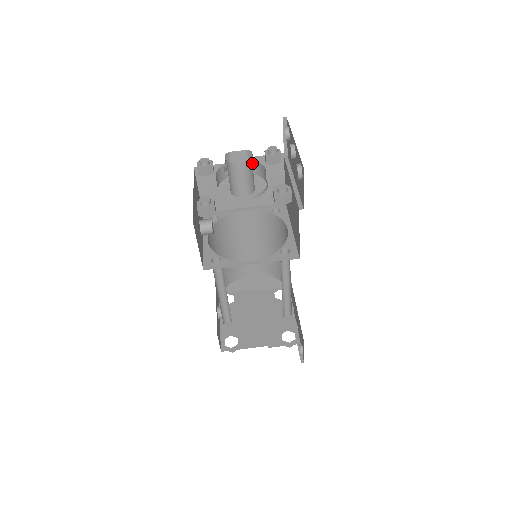
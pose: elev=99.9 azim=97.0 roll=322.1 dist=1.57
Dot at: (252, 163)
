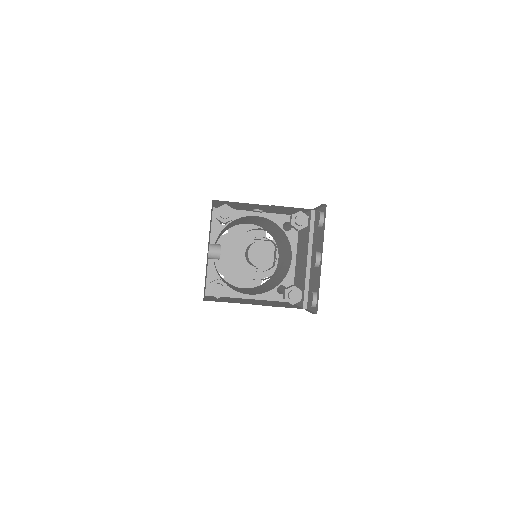
Dot at: occluded
